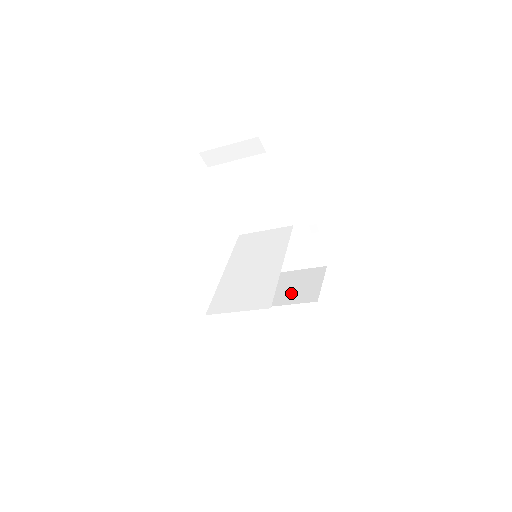
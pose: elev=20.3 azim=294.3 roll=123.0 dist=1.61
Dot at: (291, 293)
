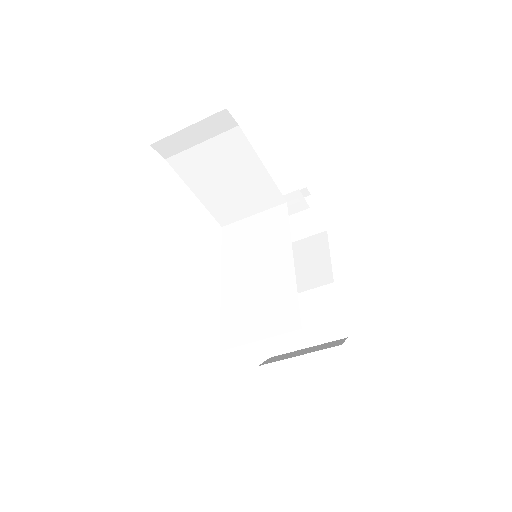
Dot at: (297, 276)
